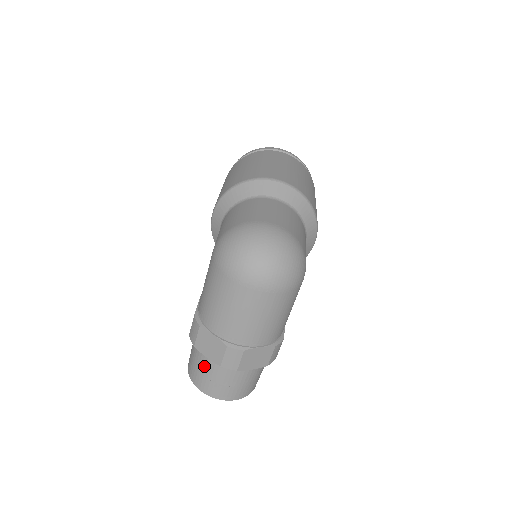
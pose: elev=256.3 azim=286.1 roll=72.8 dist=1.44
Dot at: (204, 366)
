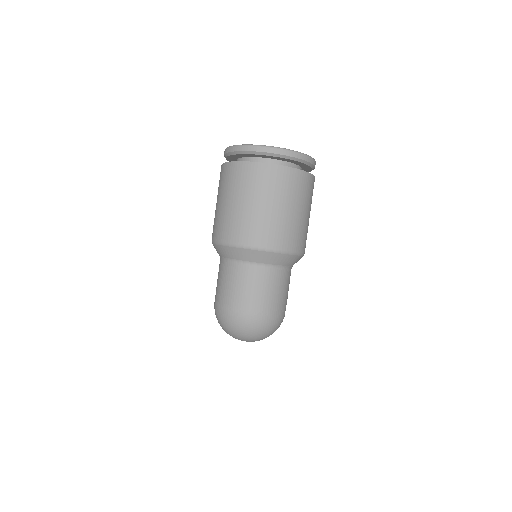
Dot at: occluded
